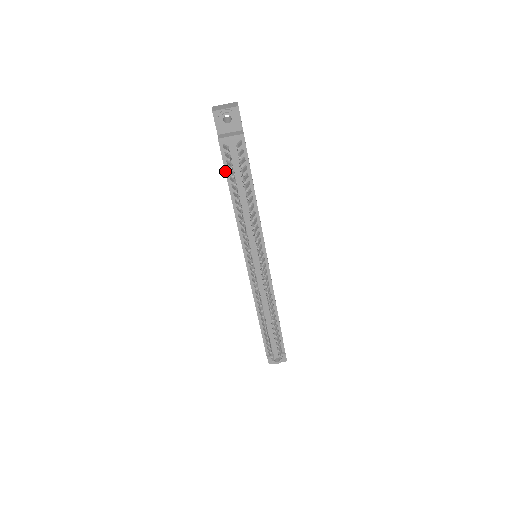
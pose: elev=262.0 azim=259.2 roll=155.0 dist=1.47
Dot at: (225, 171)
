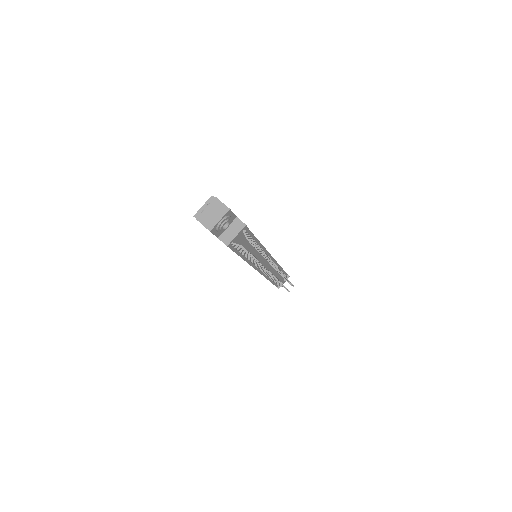
Dot at: occluded
